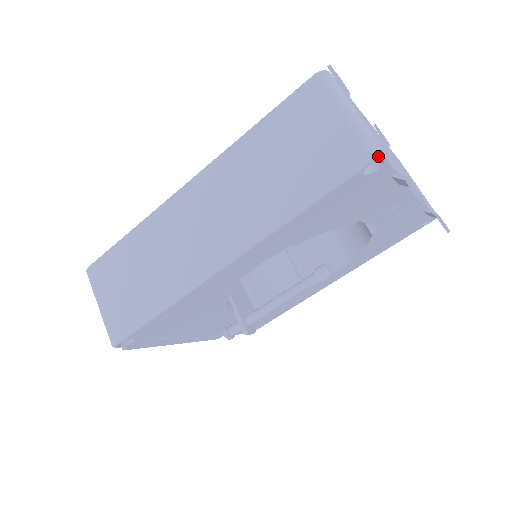
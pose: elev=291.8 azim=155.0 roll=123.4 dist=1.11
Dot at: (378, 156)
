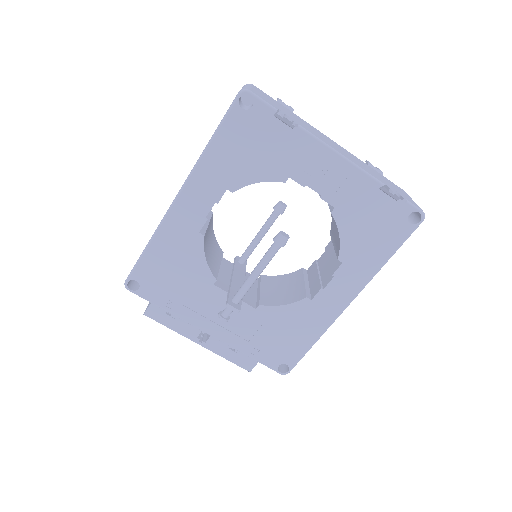
Dot at: (242, 91)
